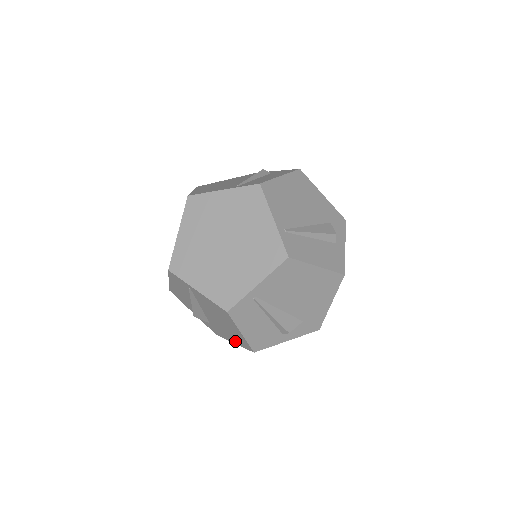
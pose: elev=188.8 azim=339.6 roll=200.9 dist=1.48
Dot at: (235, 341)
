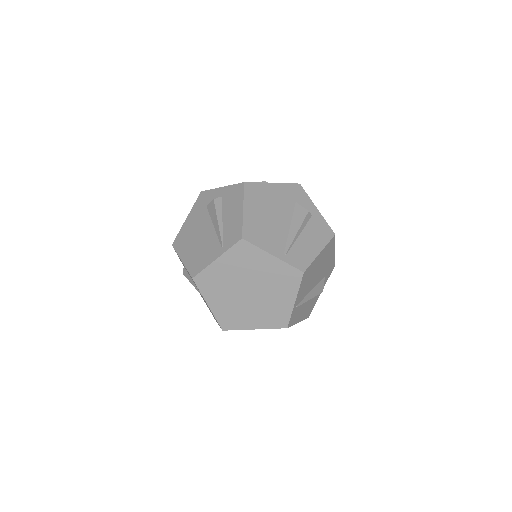
Dot at: occluded
